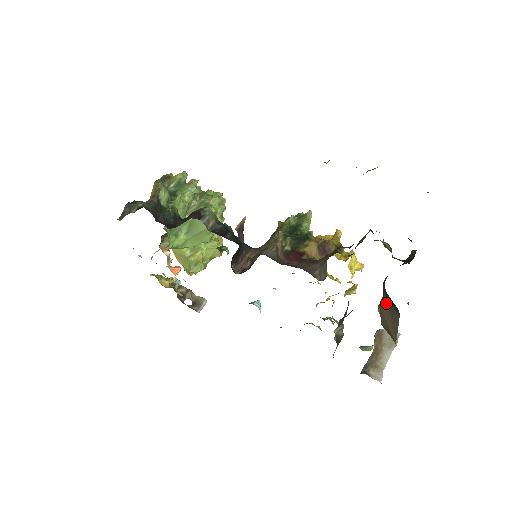
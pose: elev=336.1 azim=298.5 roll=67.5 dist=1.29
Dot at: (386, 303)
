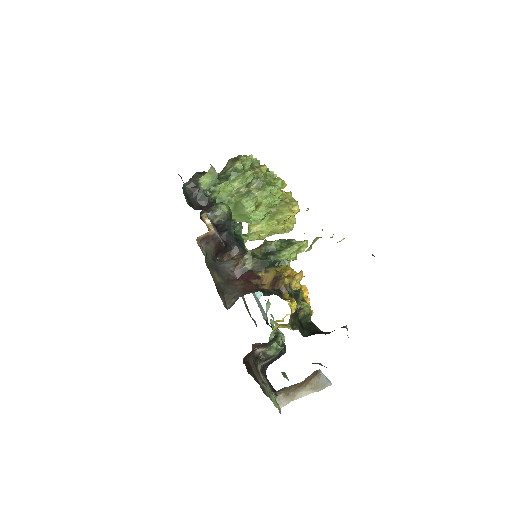
Dot at: occluded
